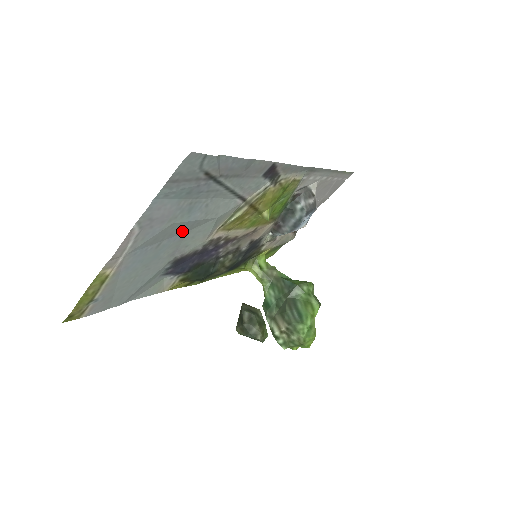
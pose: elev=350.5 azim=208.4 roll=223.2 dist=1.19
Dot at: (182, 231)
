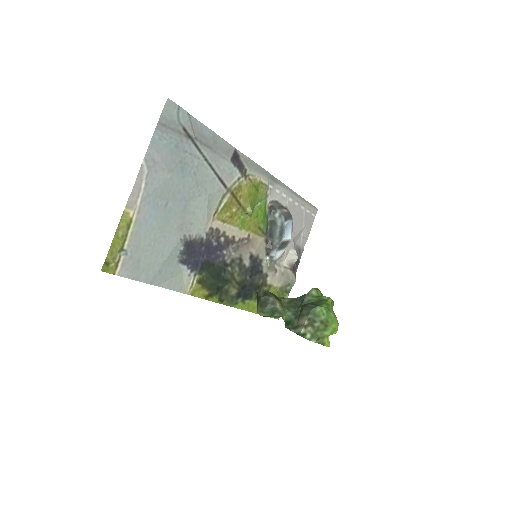
Dot at: (182, 198)
